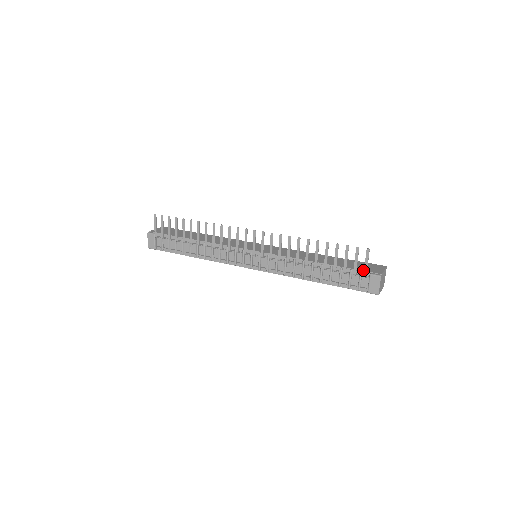
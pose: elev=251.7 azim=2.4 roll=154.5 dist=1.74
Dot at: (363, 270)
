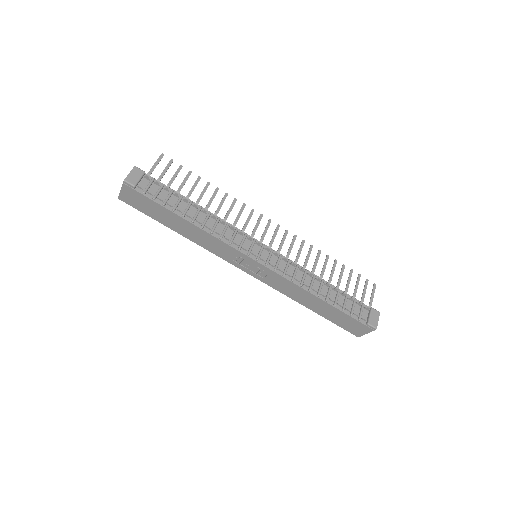
Dot at: (364, 304)
